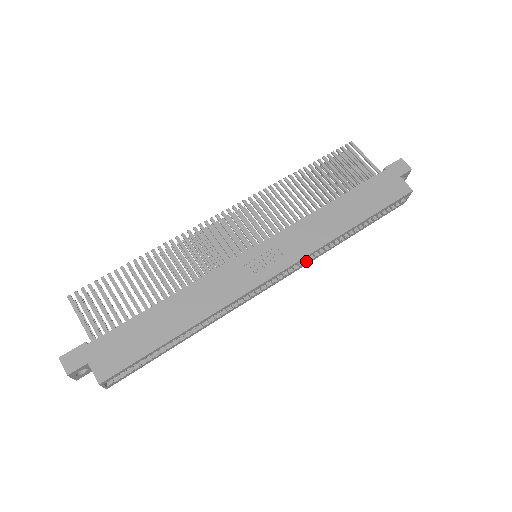
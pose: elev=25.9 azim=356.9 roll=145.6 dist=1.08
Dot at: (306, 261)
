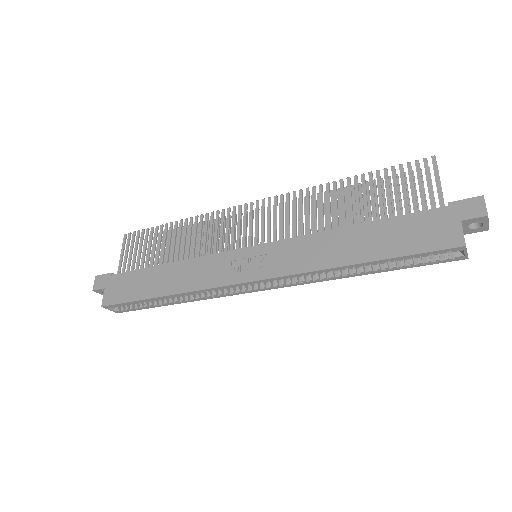
Dot at: (297, 281)
